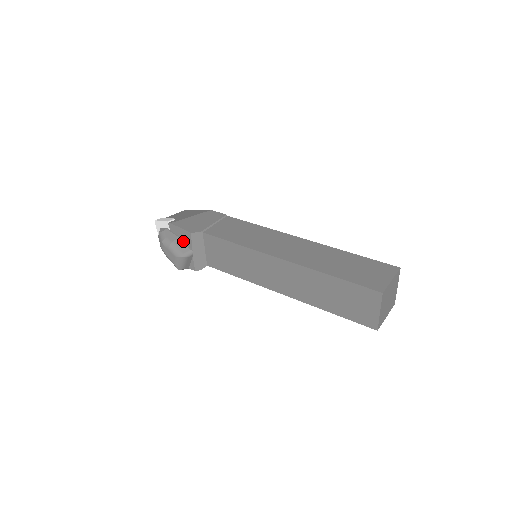
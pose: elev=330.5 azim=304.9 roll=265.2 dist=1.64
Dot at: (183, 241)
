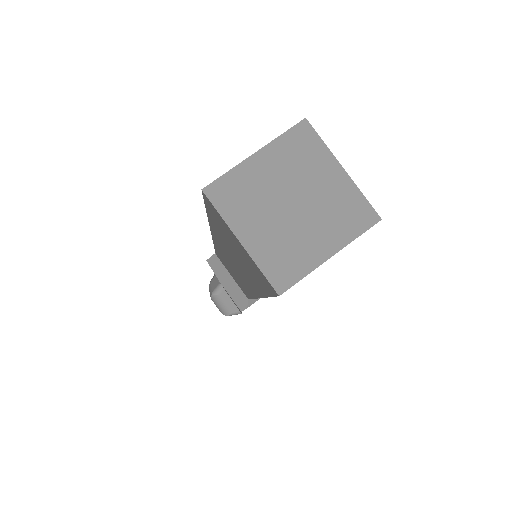
Dot at: occluded
